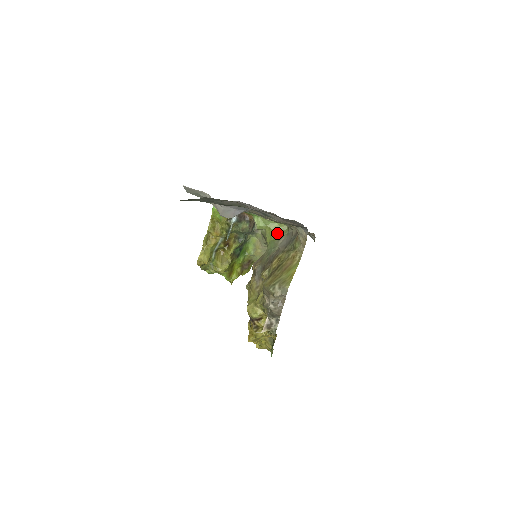
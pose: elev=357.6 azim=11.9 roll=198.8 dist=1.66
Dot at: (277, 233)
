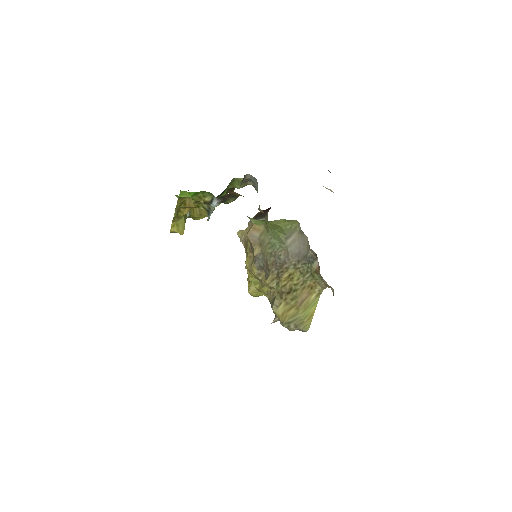
Dot at: (283, 229)
